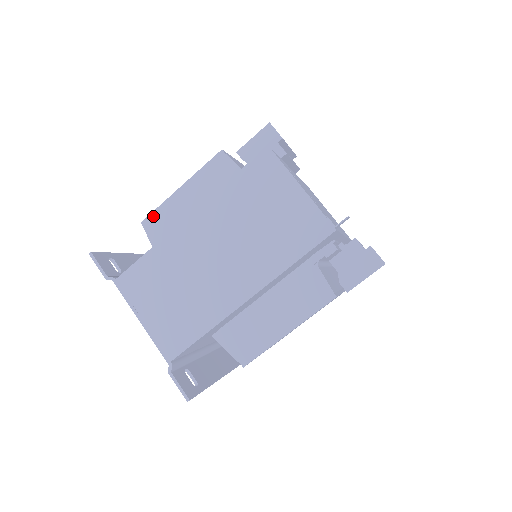
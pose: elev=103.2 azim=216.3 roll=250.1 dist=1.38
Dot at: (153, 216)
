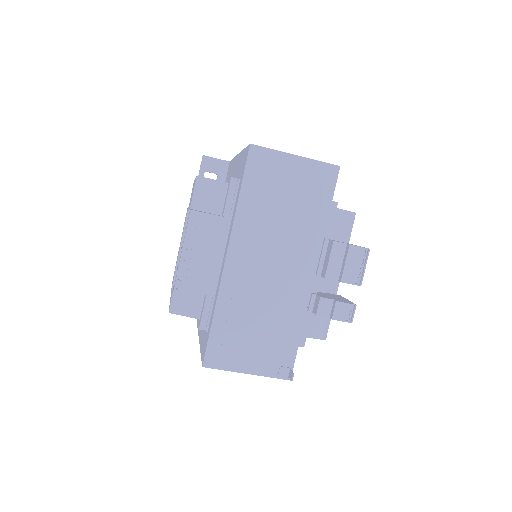
Dot at: occluded
